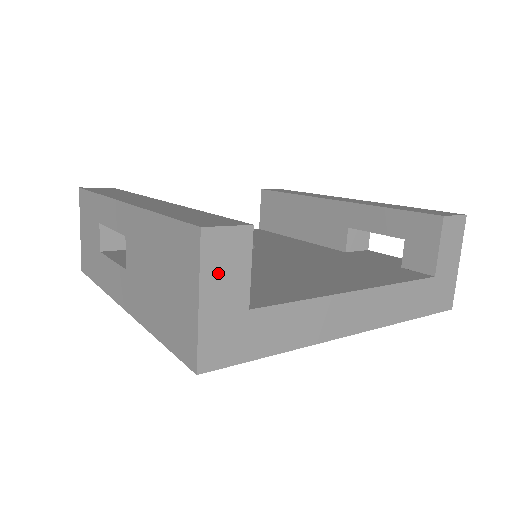
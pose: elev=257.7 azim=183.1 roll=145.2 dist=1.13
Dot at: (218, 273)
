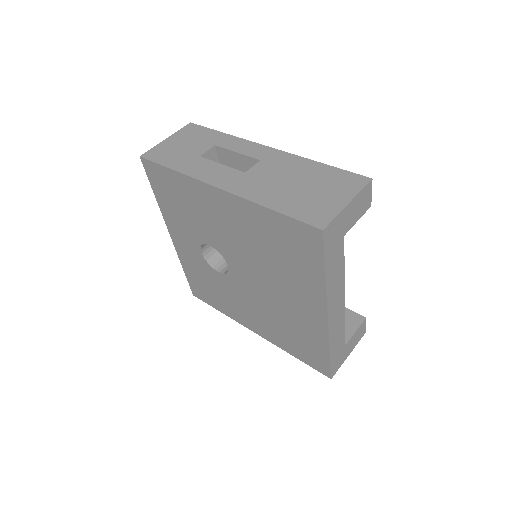
Dot at: (358, 203)
